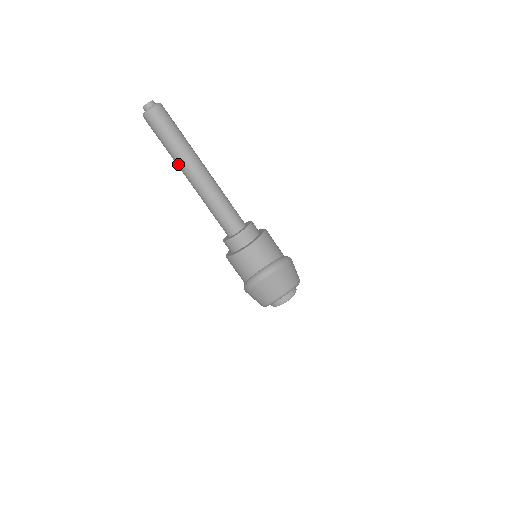
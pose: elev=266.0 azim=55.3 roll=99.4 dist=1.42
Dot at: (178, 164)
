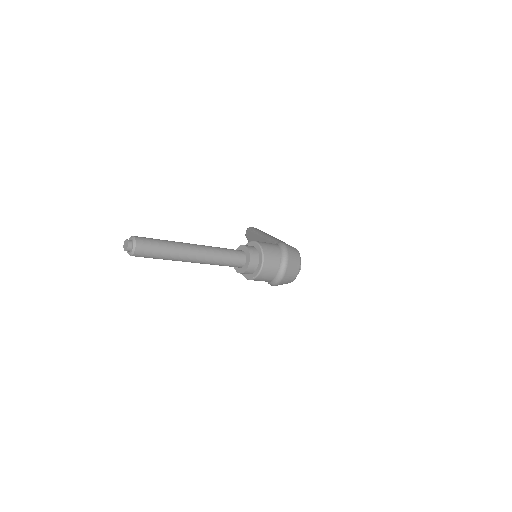
Dot at: occluded
